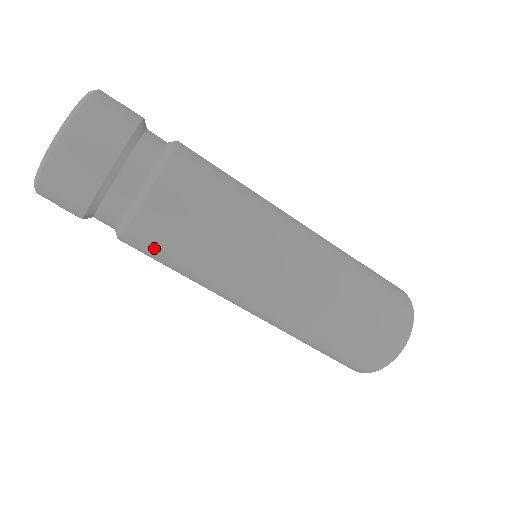
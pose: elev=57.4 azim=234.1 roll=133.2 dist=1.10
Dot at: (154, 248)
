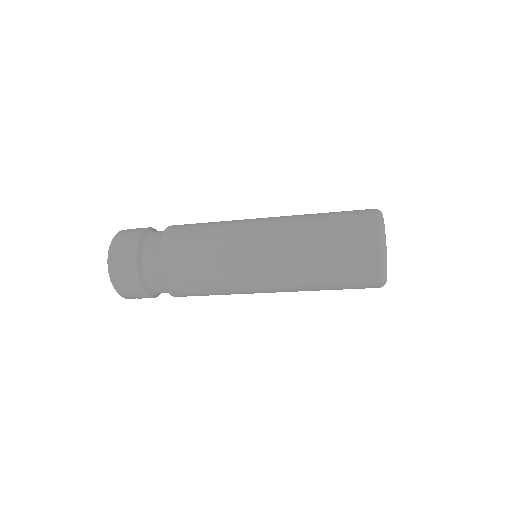
Dot at: occluded
